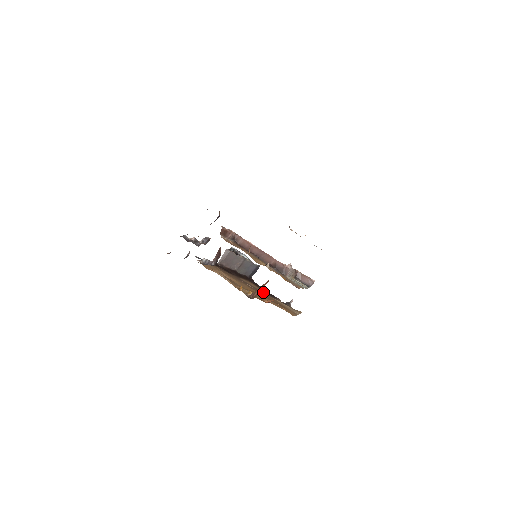
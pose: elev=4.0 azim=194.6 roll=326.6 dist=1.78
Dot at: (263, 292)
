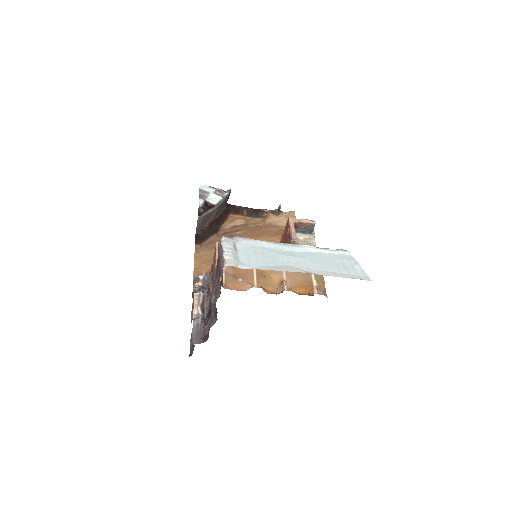
Dot at: (252, 223)
